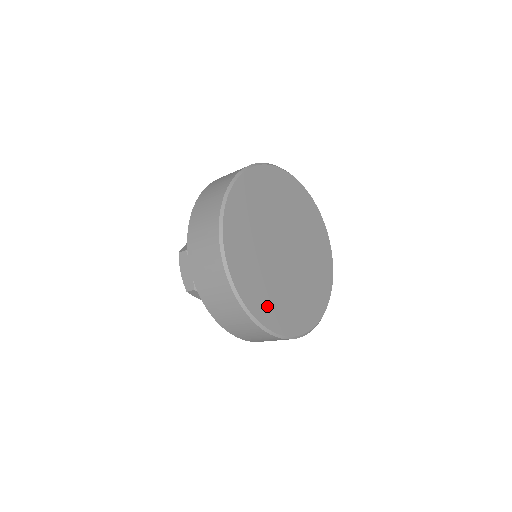
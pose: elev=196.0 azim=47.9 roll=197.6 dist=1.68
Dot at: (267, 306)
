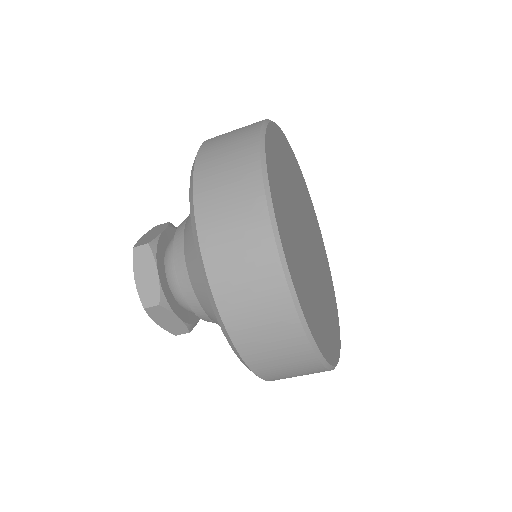
Dot at: (280, 204)
